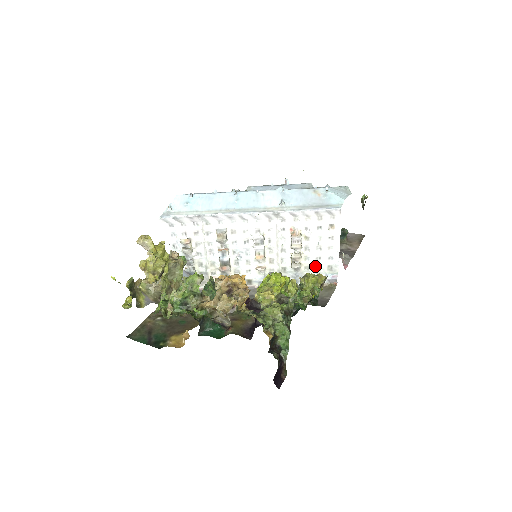
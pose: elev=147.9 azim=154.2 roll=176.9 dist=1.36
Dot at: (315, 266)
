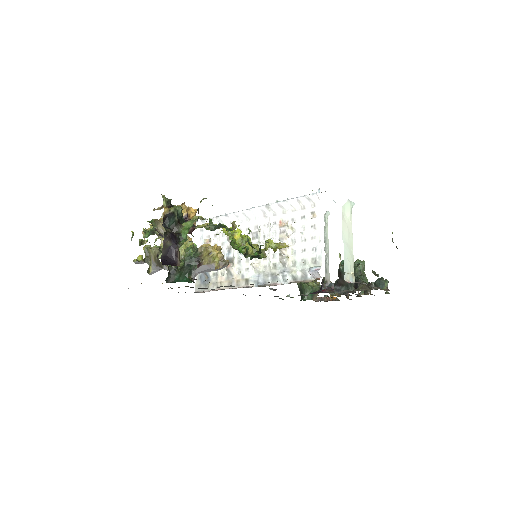
Dot at: (301, 260)
